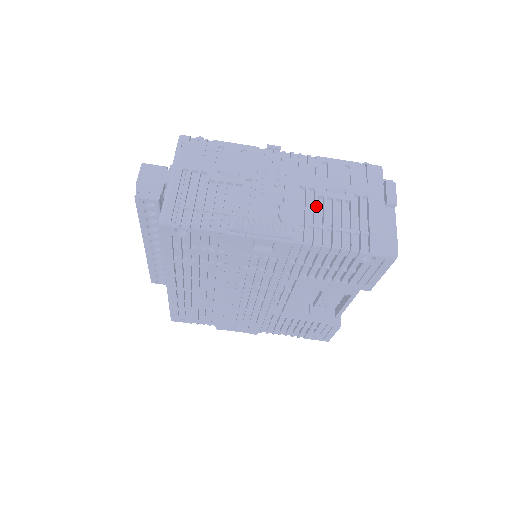
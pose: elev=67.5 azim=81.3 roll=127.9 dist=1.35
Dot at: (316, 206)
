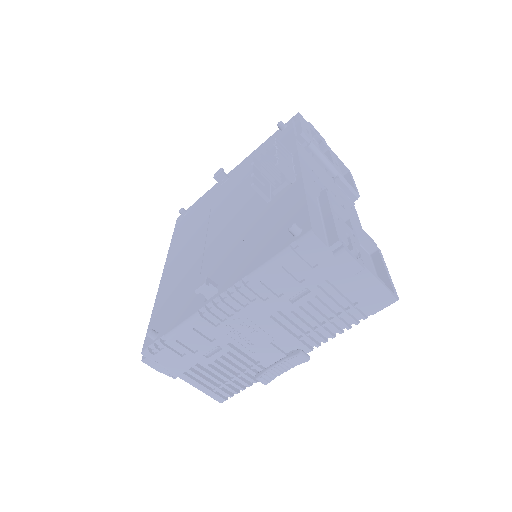
Dot at: (299, 321)
